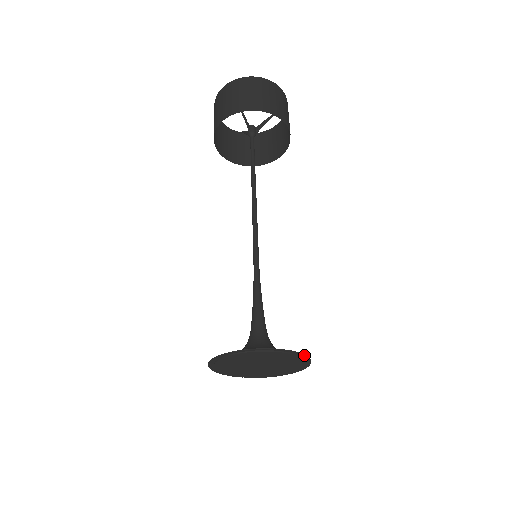
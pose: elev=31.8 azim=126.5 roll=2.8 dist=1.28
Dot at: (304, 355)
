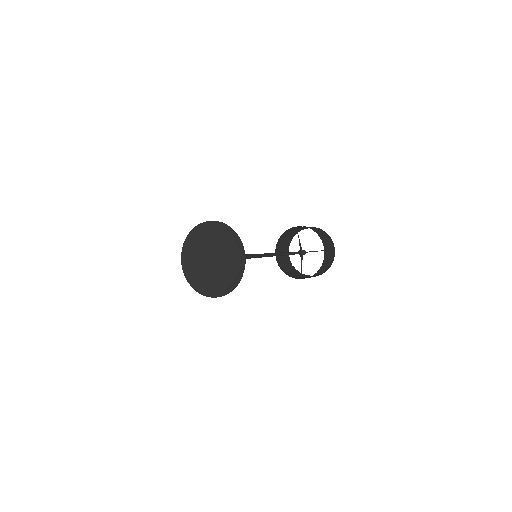
Dot at: (239, 239)
